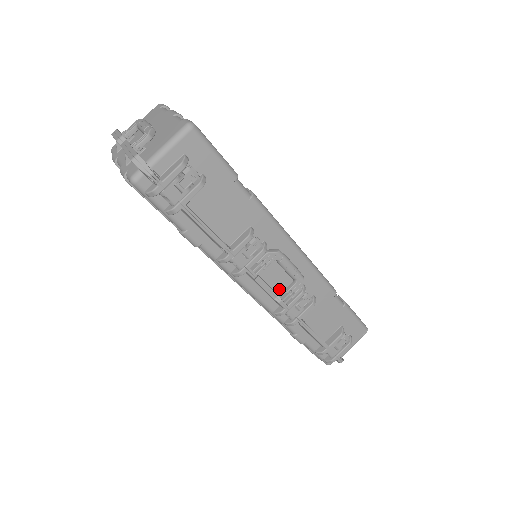
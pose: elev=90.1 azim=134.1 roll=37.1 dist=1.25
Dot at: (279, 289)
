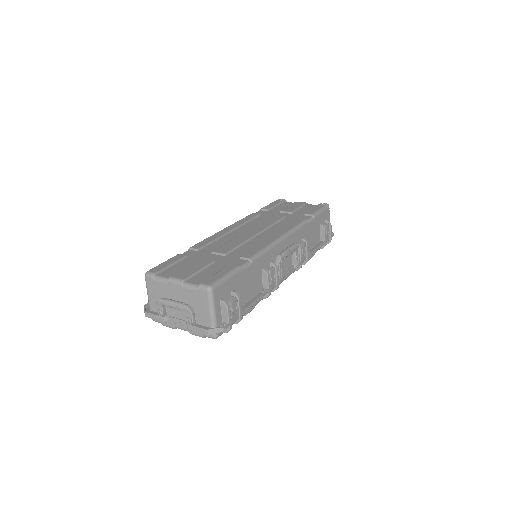
Dot at: (290, 262)
